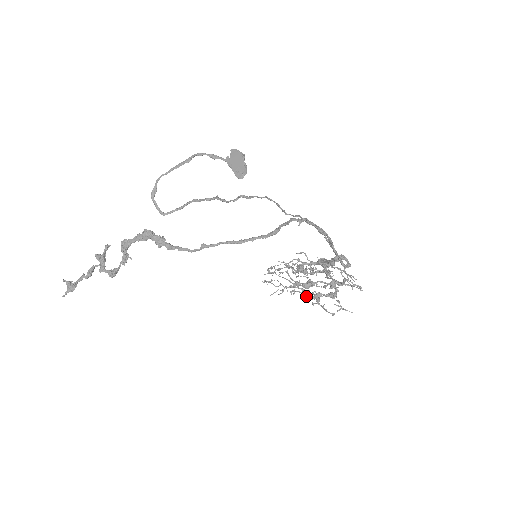
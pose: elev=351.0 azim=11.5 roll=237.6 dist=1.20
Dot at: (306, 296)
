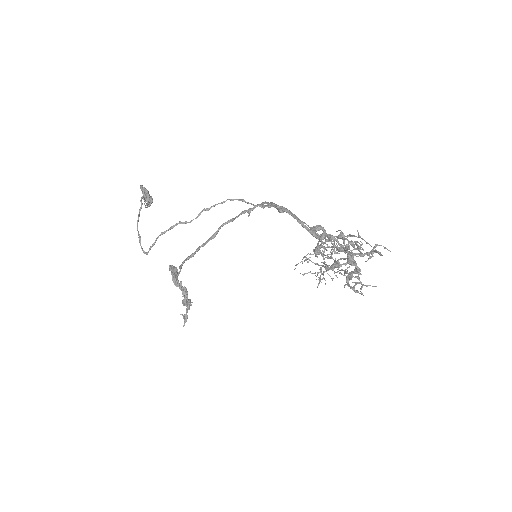
Dot at: occluded
